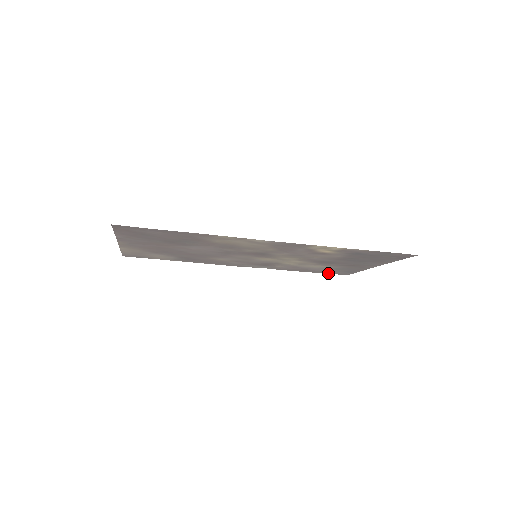
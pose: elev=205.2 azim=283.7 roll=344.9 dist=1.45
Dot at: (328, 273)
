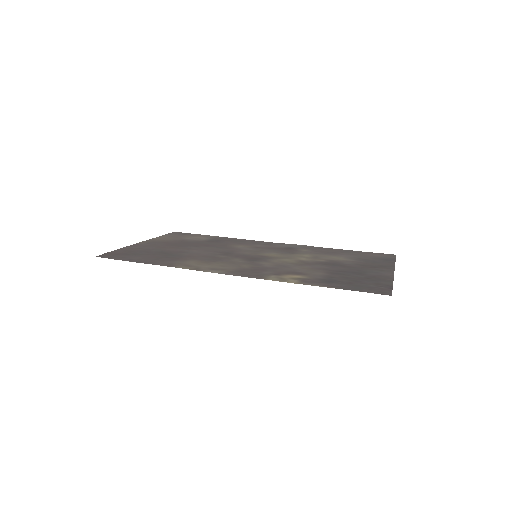
Dot at: (371, 252)
